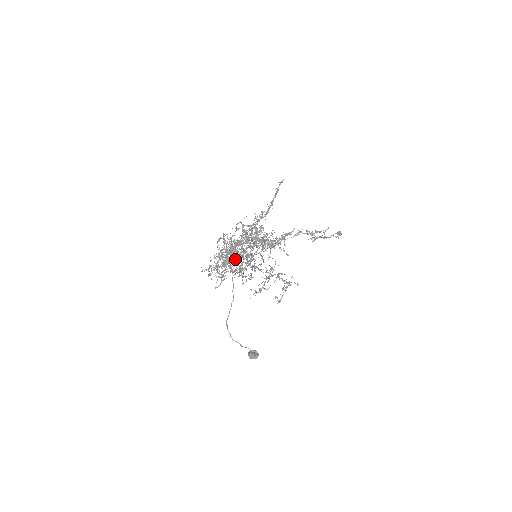
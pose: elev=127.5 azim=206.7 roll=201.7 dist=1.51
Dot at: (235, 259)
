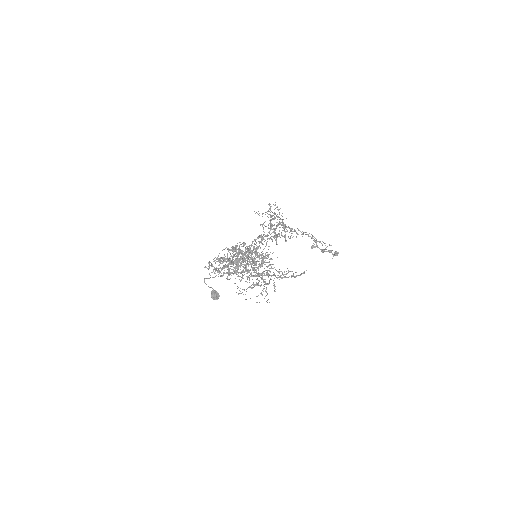
Dot at: occluded
